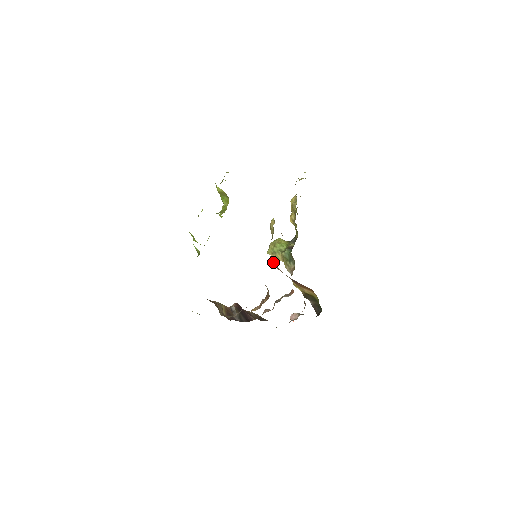
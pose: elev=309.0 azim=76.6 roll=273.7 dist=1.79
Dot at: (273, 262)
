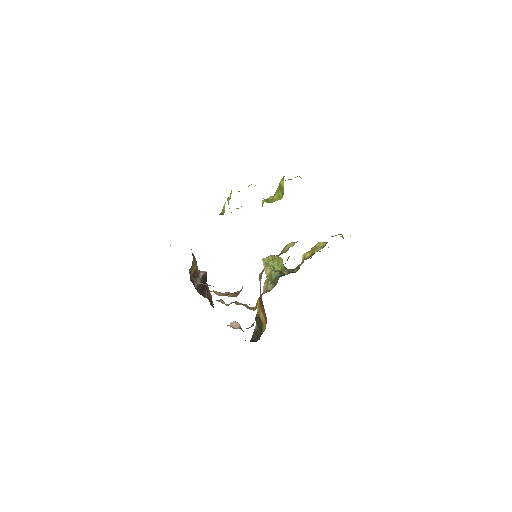
Dot at: occluded
